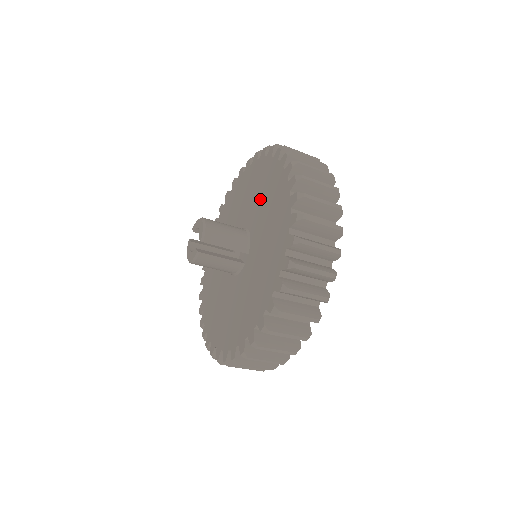
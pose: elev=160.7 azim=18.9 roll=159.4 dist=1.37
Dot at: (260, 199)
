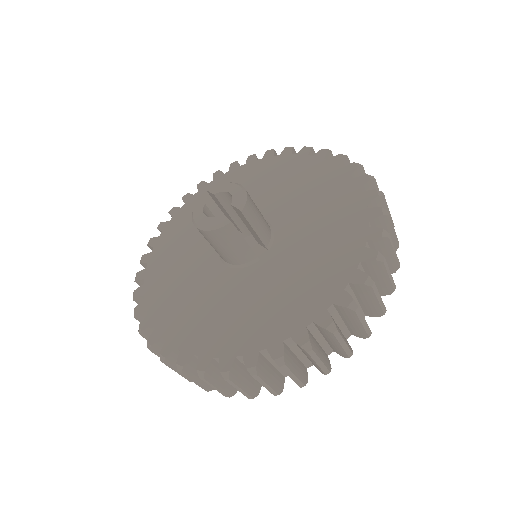
Dot at: (299, 196)
